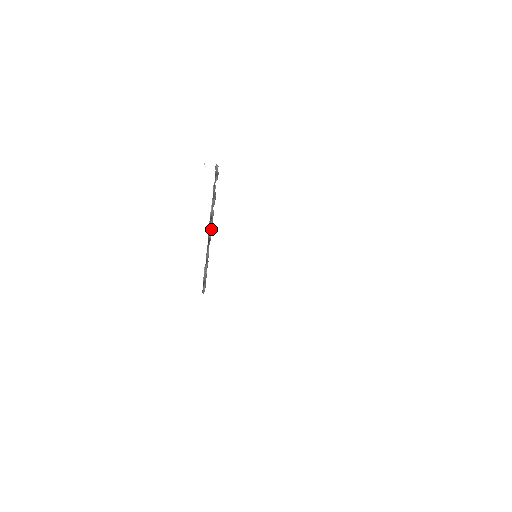
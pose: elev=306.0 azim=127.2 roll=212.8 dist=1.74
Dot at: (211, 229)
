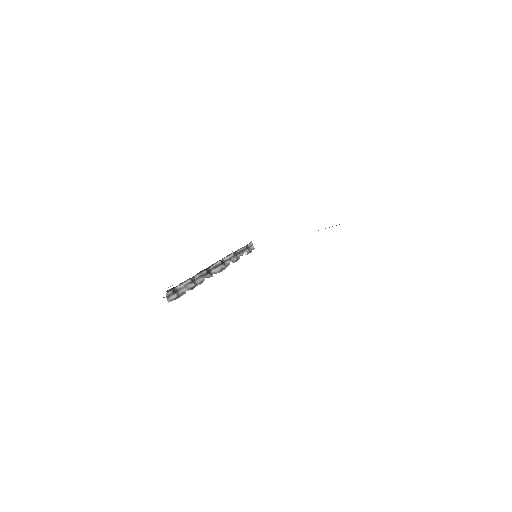
Dot at: (217, 271)
